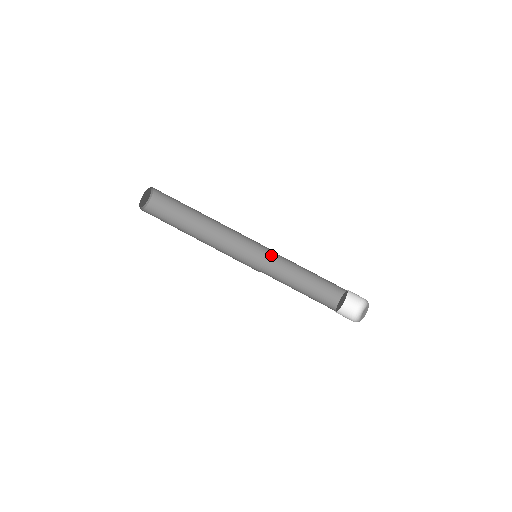
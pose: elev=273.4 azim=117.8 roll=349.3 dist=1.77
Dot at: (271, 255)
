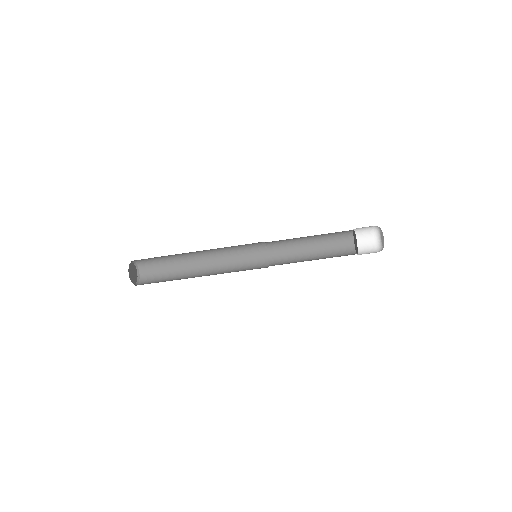
Dot at: (267, 242)
